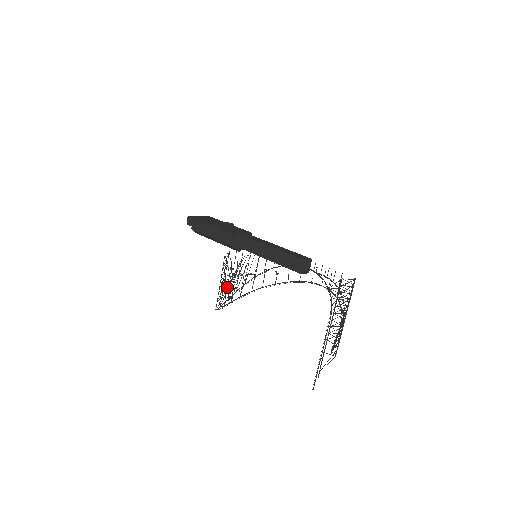
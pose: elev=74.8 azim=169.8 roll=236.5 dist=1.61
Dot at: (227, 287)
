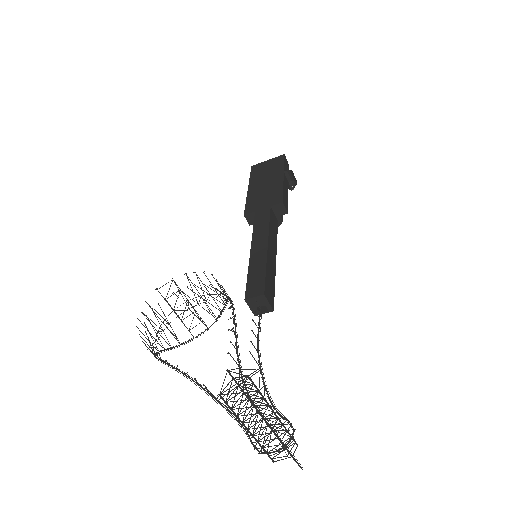
Dot at: (182, 321)
